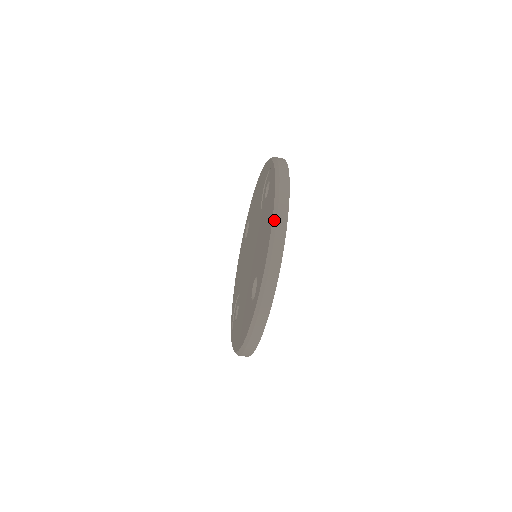
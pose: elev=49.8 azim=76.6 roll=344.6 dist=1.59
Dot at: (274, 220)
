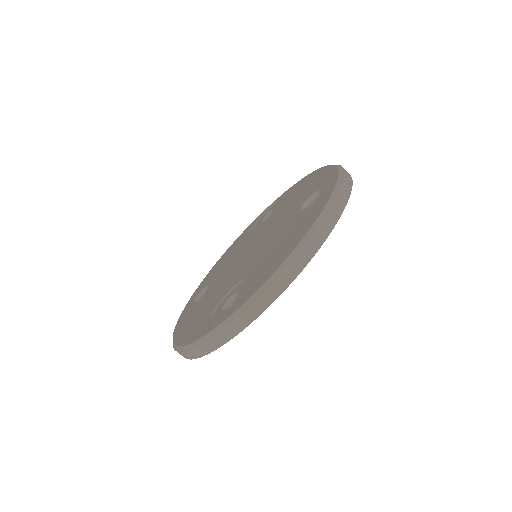
Dot at: occluded
